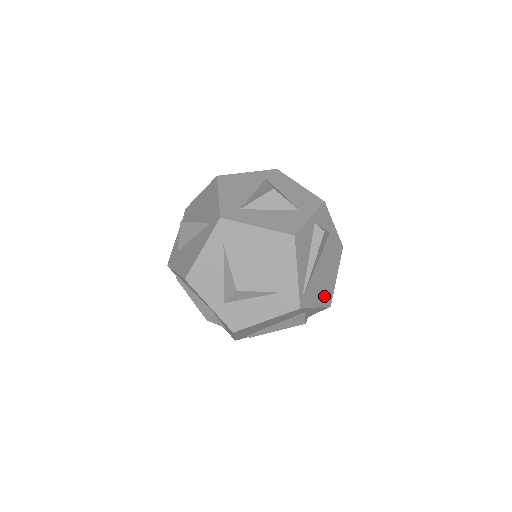
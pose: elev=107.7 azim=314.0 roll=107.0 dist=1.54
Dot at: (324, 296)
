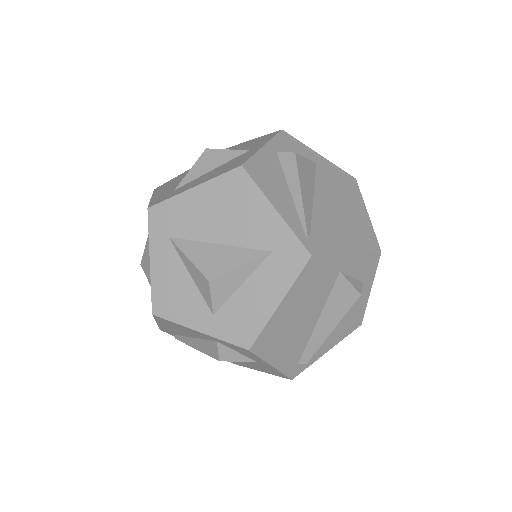
Dot at: (357, 239)
